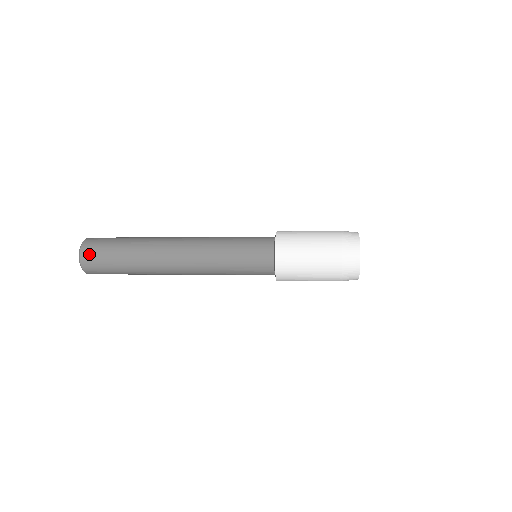
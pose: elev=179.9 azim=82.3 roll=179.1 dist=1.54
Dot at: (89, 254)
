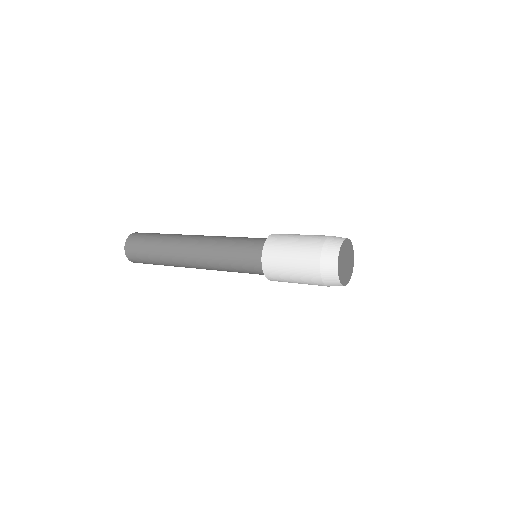
Dot at: (137, 235)
